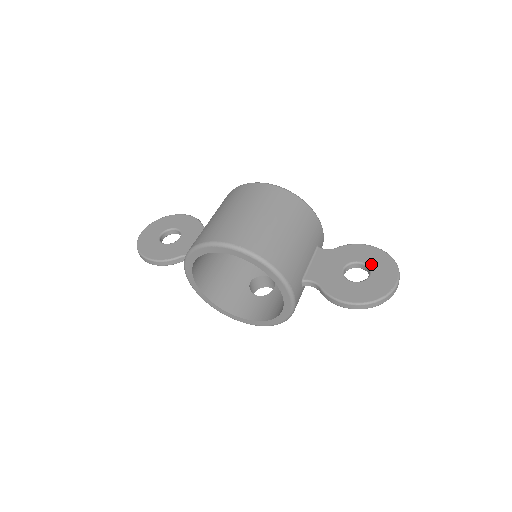
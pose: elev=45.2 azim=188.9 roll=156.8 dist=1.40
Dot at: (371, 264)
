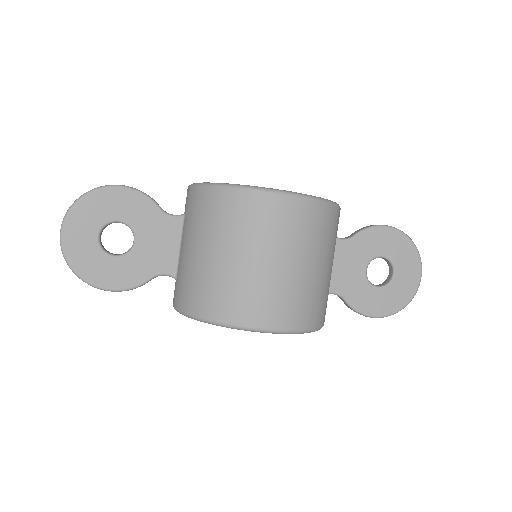
Dot at: (395, 259)
